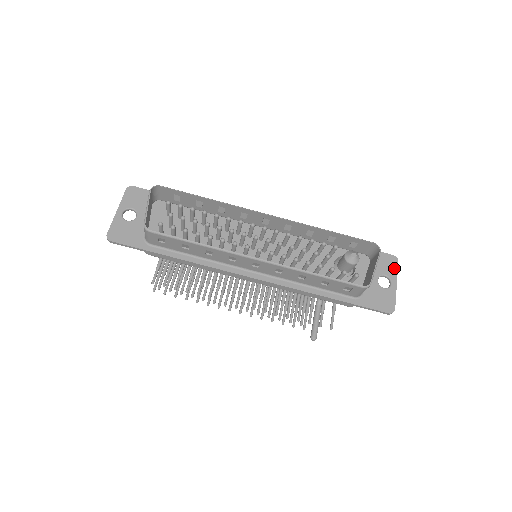
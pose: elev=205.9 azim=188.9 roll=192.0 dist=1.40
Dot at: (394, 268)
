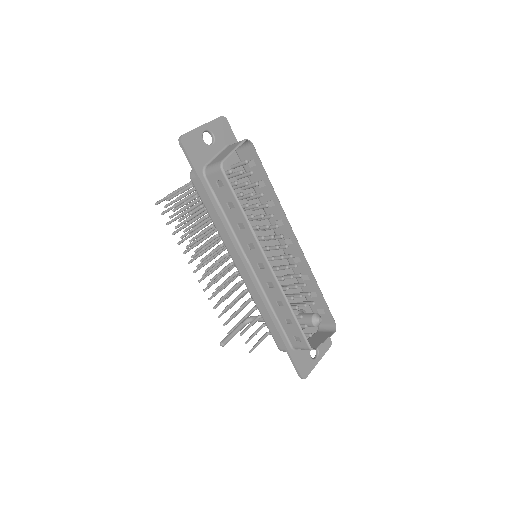
Dot at: (325, 349)
